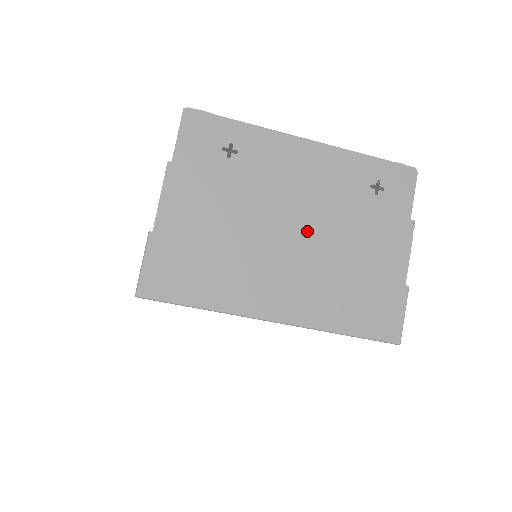
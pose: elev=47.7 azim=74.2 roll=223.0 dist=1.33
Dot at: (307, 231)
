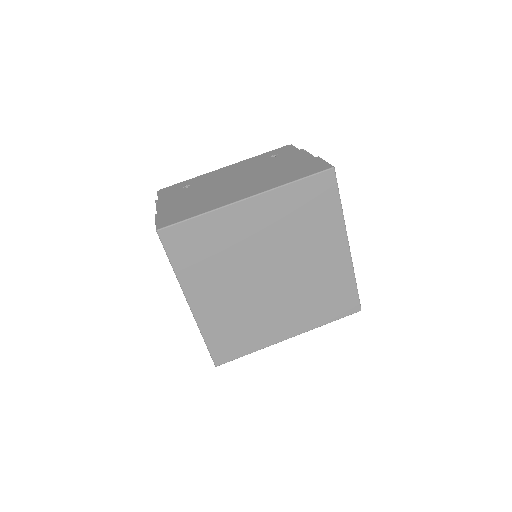
Dot at: (244, 177)
